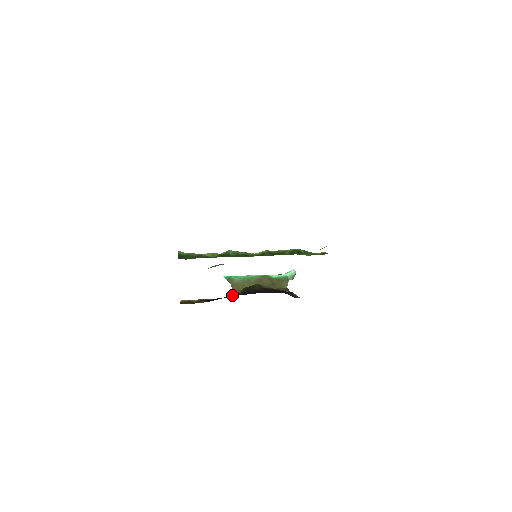
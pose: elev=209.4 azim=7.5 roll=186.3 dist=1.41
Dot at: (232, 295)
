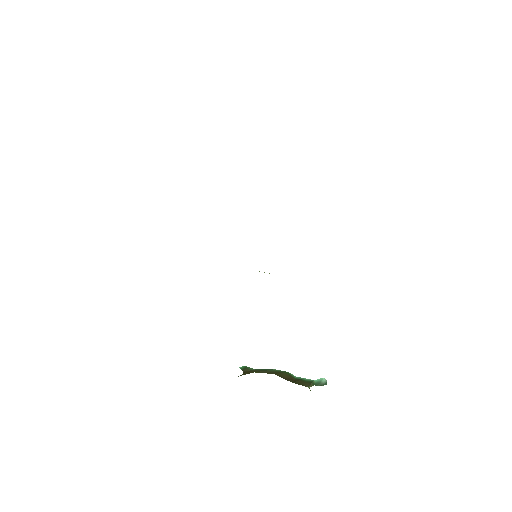
Dot at: occluded
